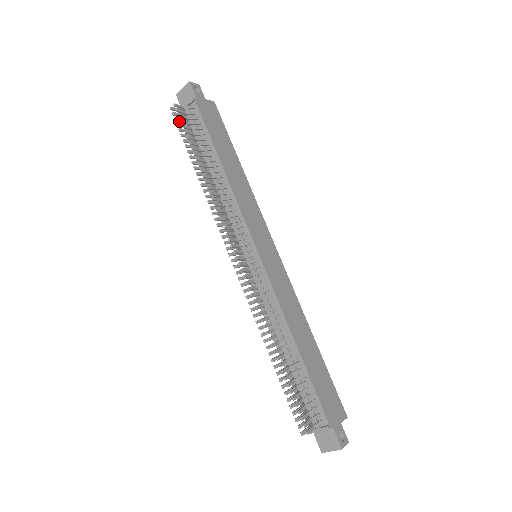
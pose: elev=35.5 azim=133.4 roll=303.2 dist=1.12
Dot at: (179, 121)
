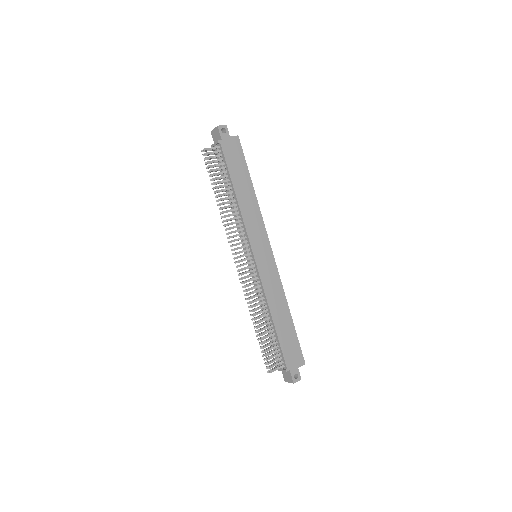
Dot at: occluded
